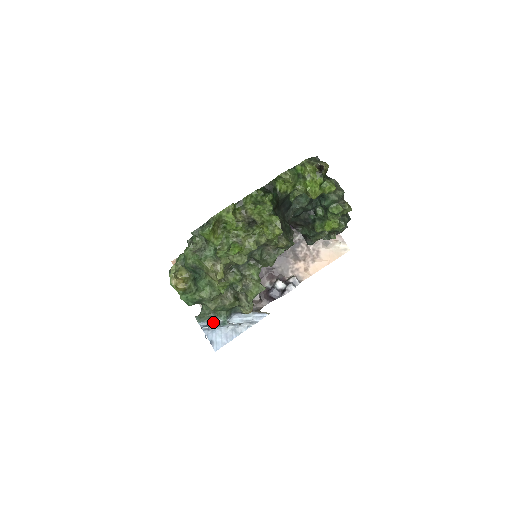
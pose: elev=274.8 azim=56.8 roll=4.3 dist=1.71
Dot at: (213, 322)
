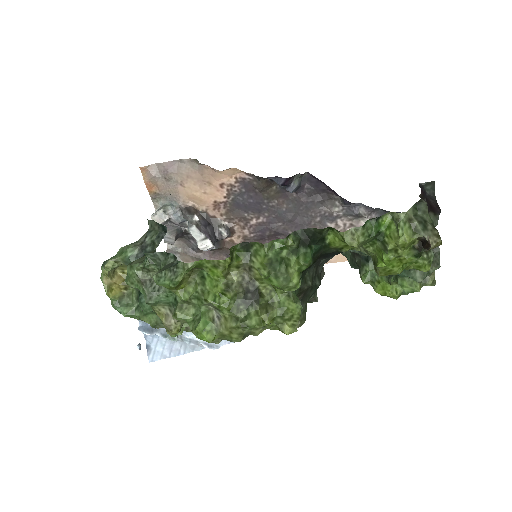
Dot at: occluded
